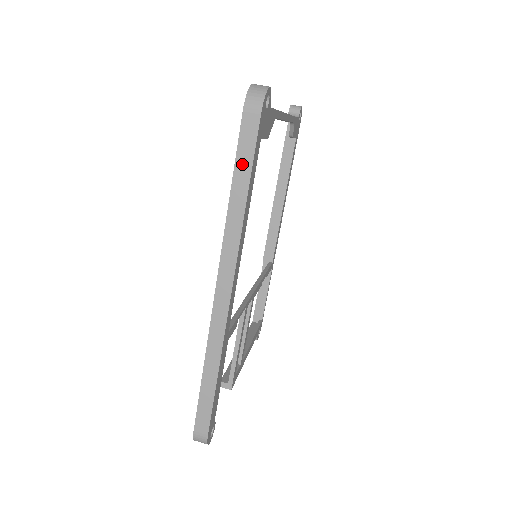
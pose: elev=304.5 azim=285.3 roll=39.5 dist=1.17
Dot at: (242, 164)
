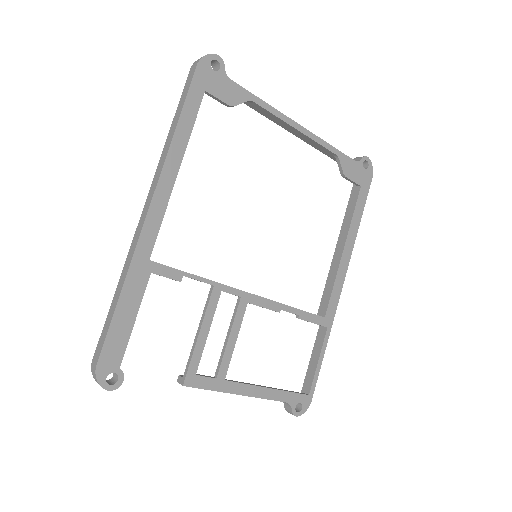
Dot at: (181, 104)
